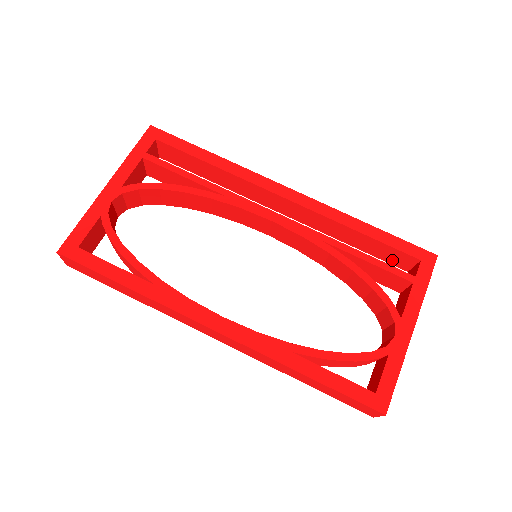
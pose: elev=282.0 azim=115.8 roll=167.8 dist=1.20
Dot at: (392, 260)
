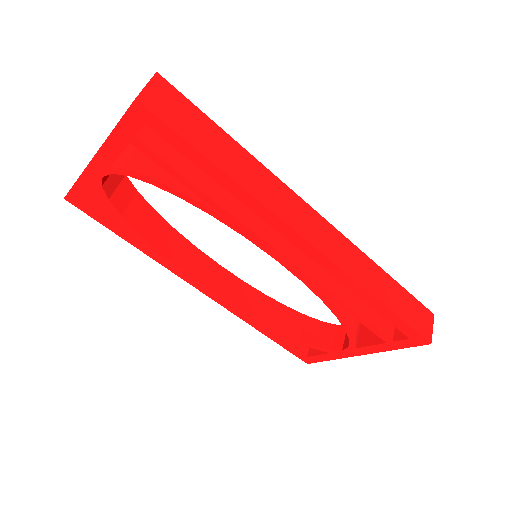
Dot at: occluded
